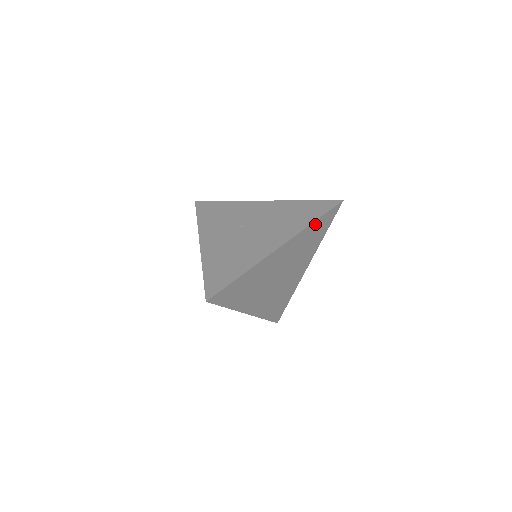
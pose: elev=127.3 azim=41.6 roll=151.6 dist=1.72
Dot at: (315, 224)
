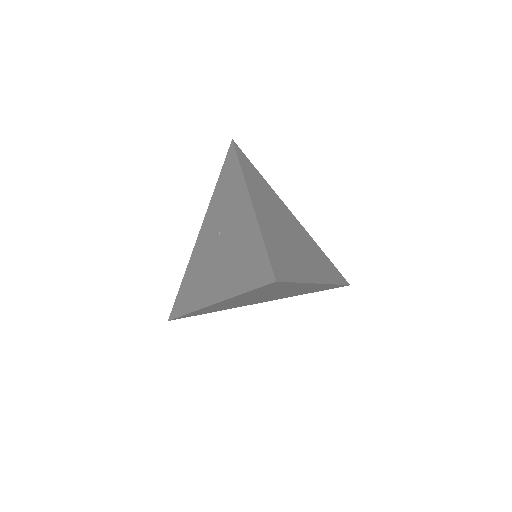
Dot at: (249, 292)
